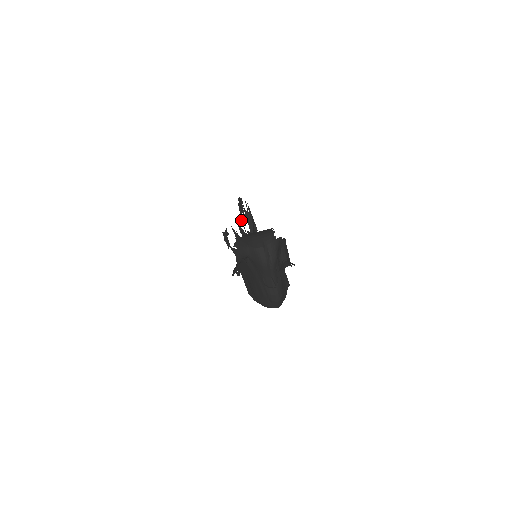
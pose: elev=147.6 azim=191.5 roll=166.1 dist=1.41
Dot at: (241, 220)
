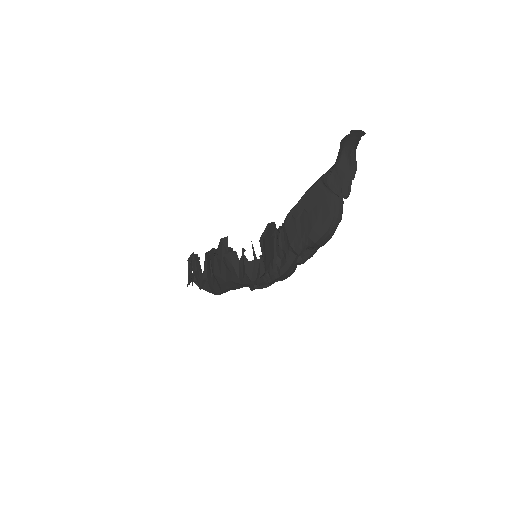
Dot at: occluded
